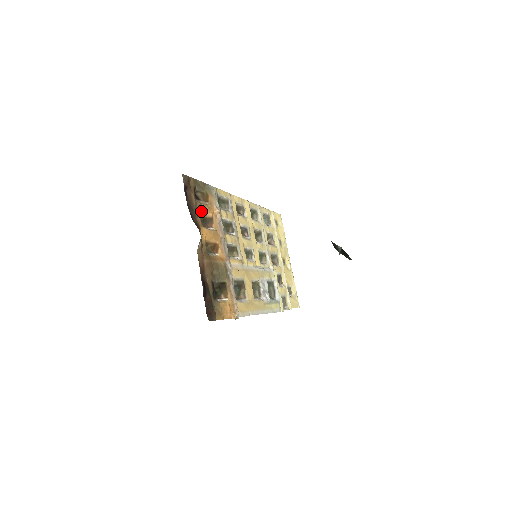
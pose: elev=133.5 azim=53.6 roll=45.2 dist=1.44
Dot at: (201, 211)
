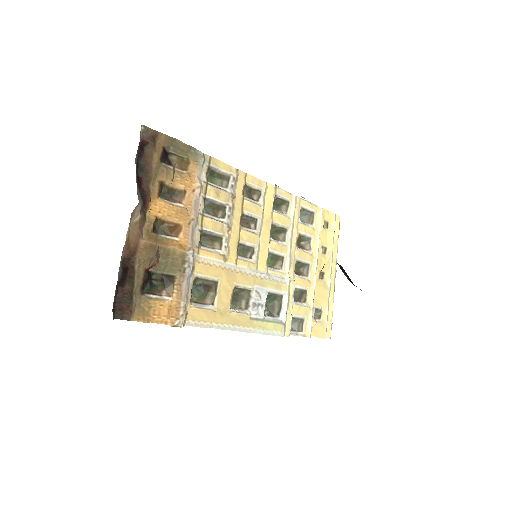
Dot at: (164, 178)
